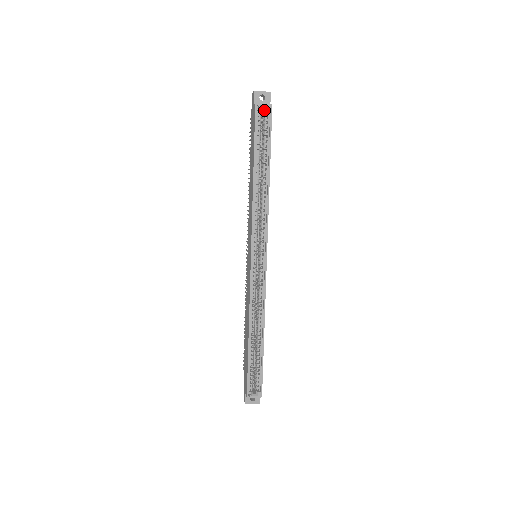
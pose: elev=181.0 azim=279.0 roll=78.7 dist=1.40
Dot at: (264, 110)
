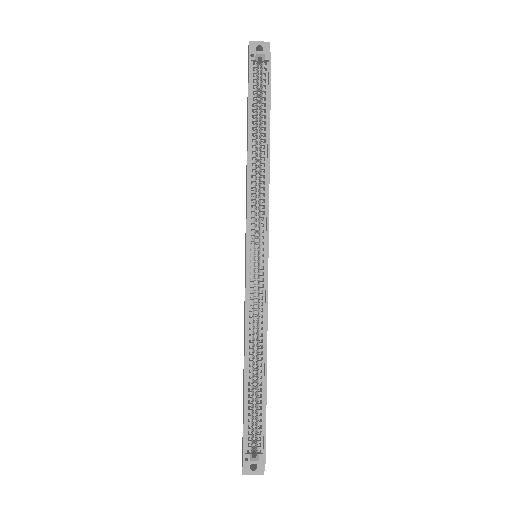
Dot at: (261, 62)
